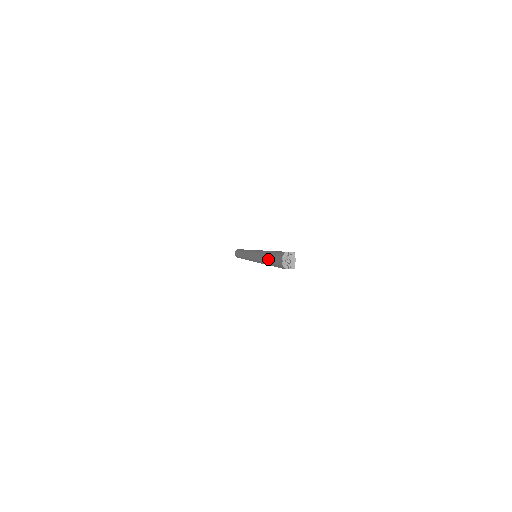
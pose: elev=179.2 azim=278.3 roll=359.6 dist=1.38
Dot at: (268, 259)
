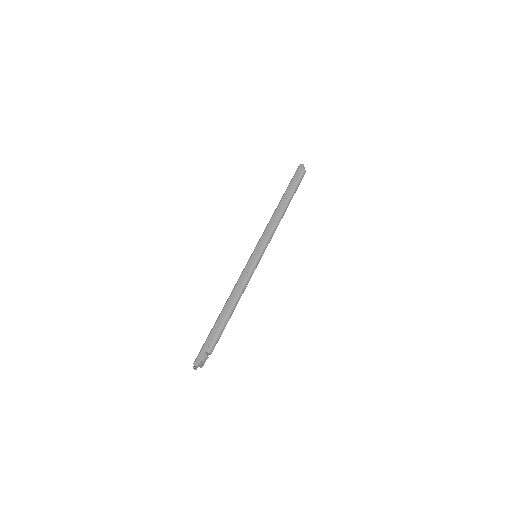
Dot at: occluded
